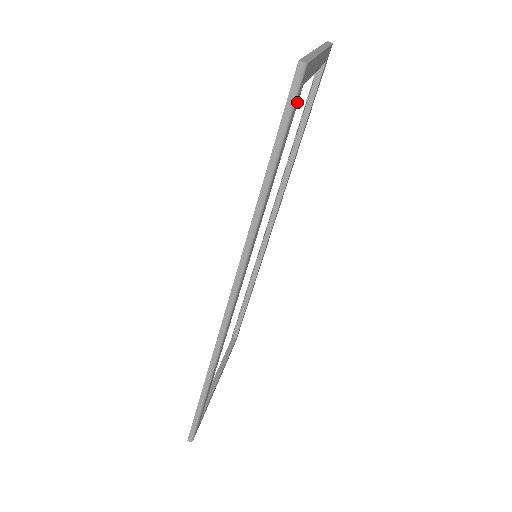
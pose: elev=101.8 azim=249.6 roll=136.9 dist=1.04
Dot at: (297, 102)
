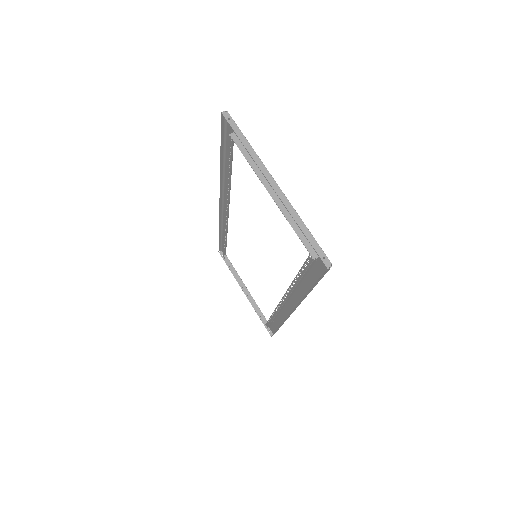
Dot at: (319, 264)
